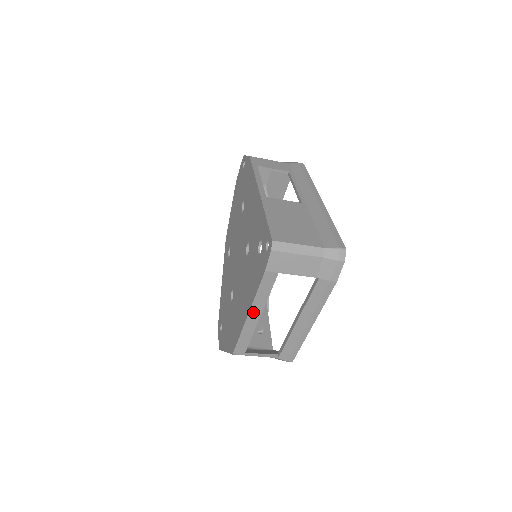
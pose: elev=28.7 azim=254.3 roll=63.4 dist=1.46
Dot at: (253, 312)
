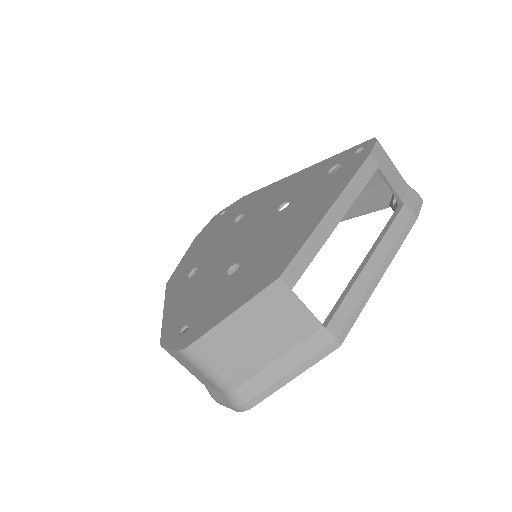
Dot at: (336, 207)
